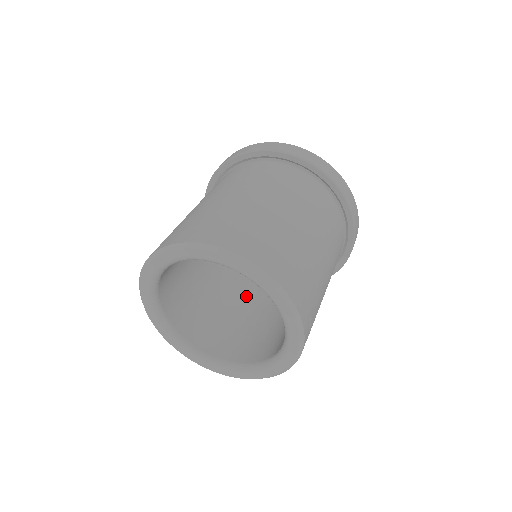
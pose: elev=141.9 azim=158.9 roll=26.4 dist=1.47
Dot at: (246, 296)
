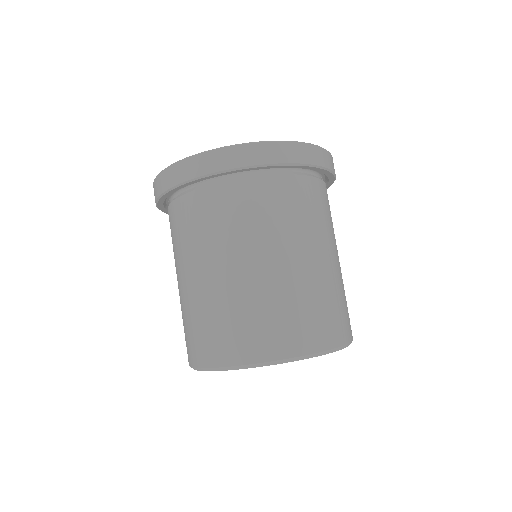
Dot at: occluded
